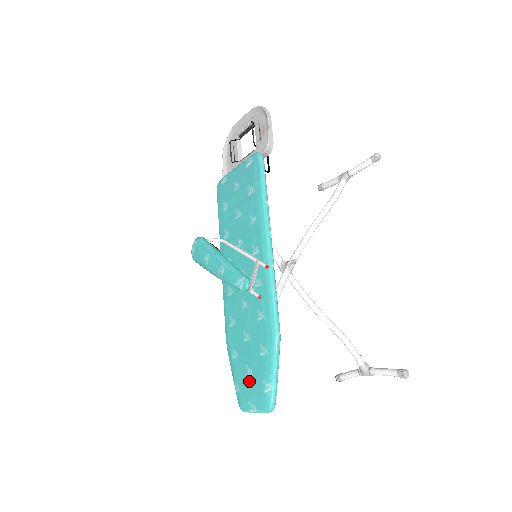
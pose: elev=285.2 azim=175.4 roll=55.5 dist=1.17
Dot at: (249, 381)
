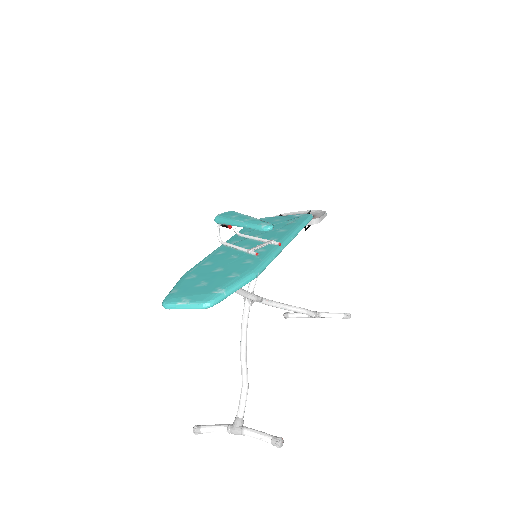
Dot at: (197, 287)
